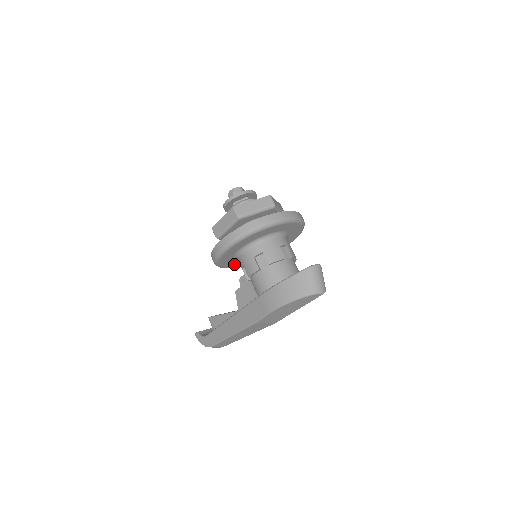
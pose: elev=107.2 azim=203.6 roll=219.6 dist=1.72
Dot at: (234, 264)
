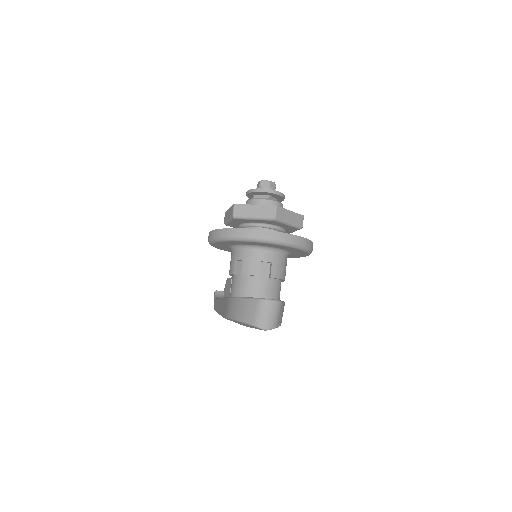
Dot at: occluded
